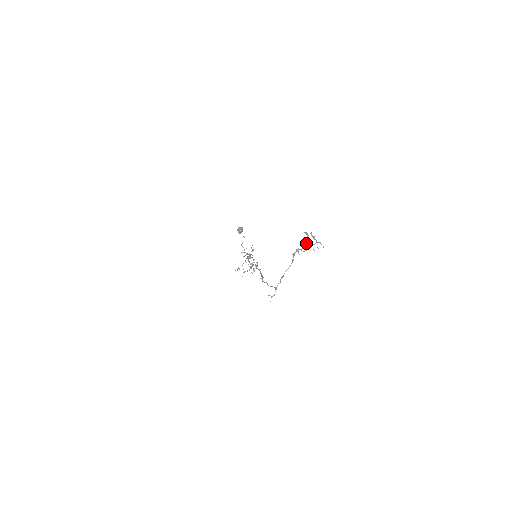
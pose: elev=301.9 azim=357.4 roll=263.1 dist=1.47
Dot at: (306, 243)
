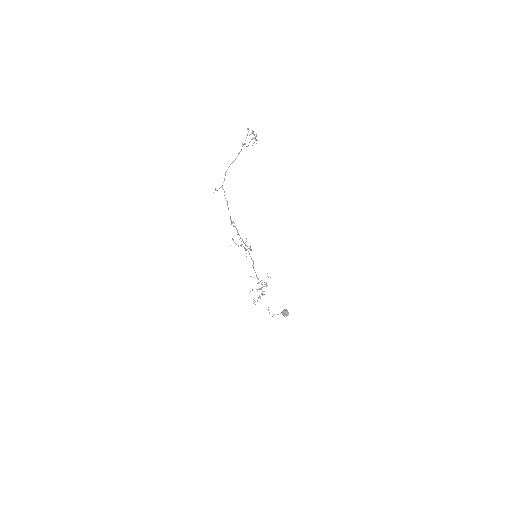
Dot at: occluded
